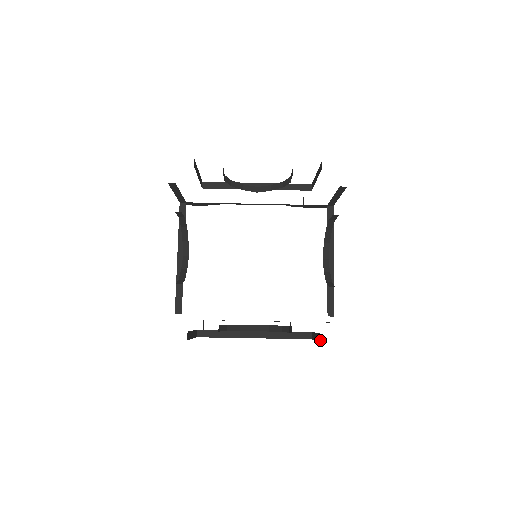
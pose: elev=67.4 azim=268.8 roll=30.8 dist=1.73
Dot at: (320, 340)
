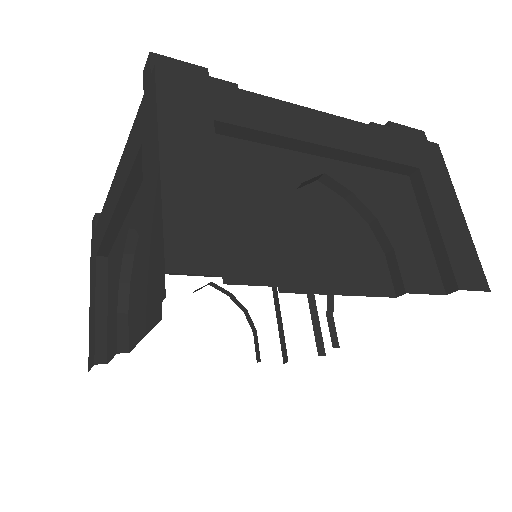
Dot at: (282, 350)
